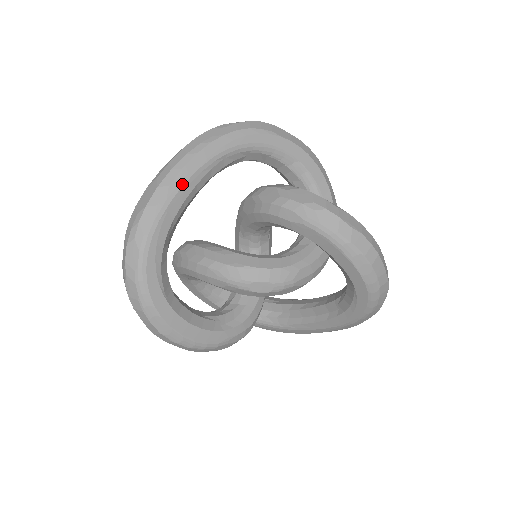
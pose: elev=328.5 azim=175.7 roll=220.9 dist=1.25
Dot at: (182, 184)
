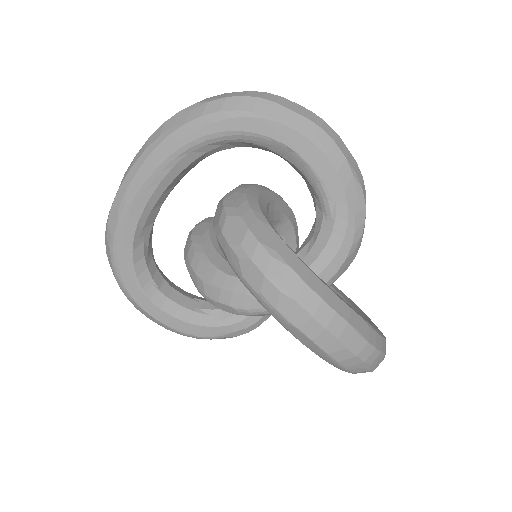
Dot at: (140, 186)
